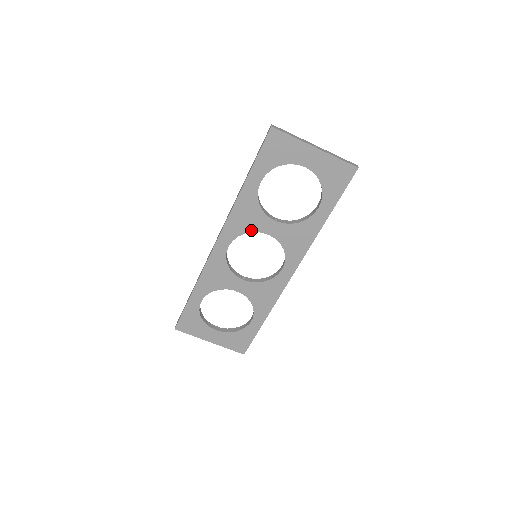
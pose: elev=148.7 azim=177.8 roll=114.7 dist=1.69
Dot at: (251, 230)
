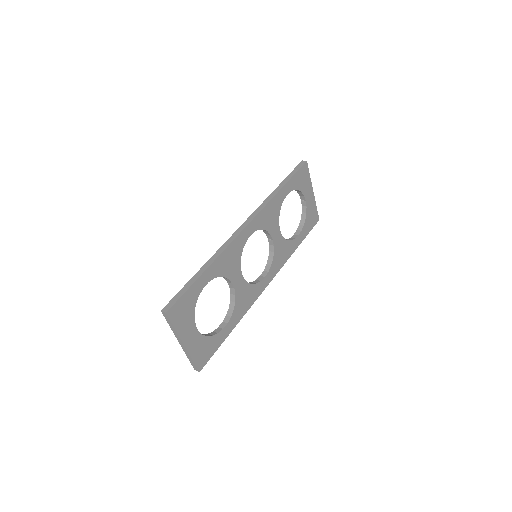
Dot at: (267, 229)
